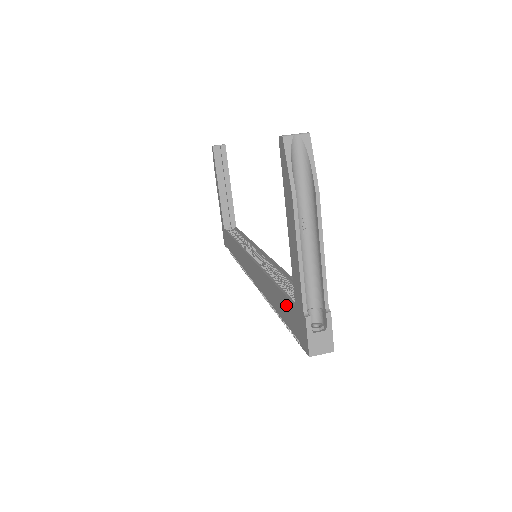
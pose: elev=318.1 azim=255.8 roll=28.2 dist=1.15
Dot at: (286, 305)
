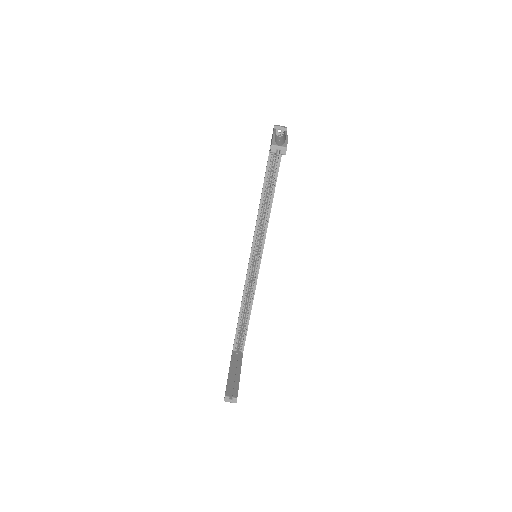
Dot at: occluded
